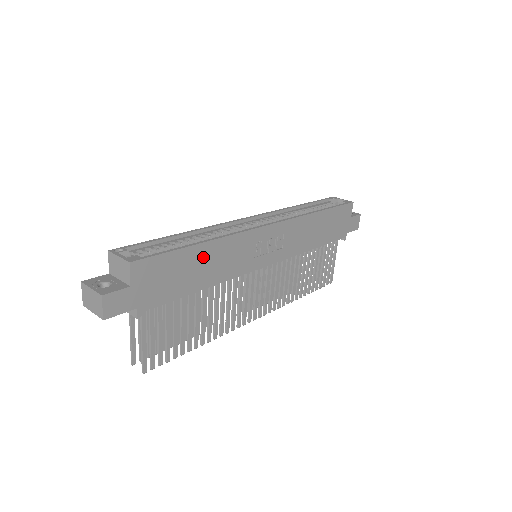
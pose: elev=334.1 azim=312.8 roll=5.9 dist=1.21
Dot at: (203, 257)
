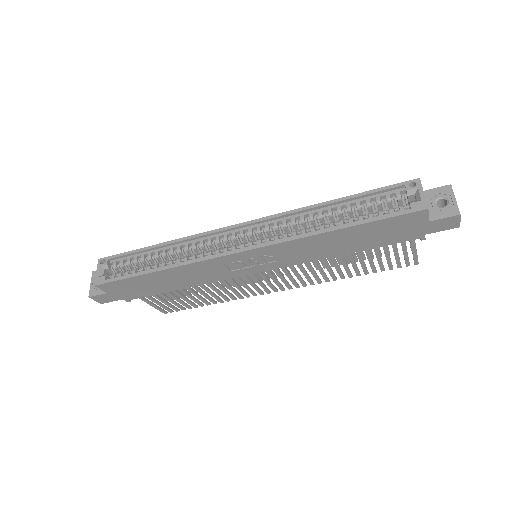
Dot at: (164, 277)
